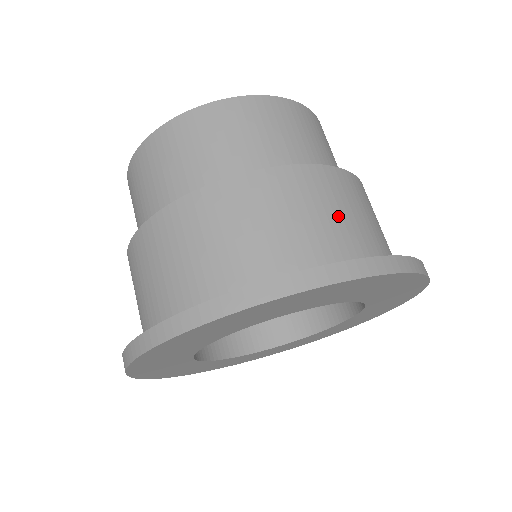
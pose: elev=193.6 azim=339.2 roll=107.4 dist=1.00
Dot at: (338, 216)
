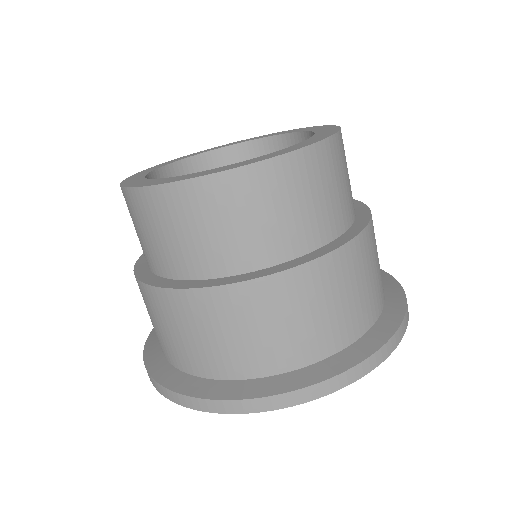
Dot at: (246, 337)
